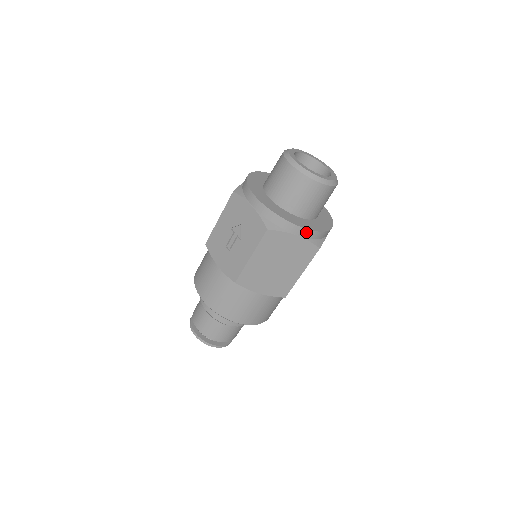
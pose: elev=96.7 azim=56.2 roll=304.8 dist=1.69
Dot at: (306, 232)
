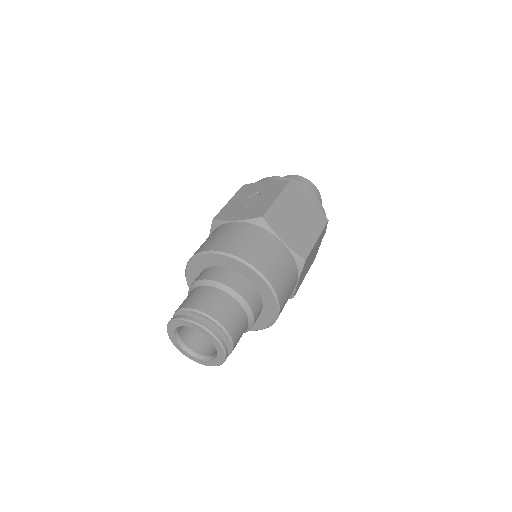
Dot at: (317, 200)
